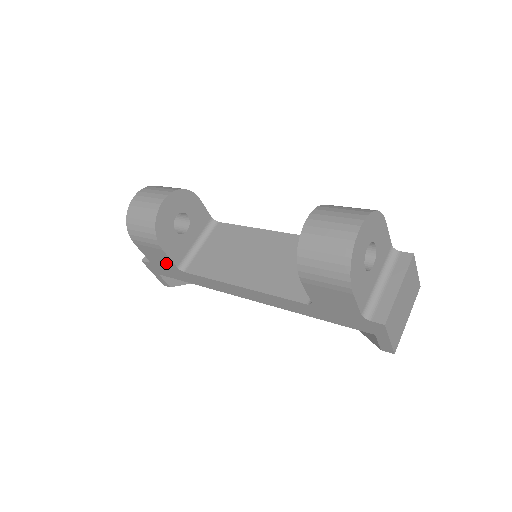
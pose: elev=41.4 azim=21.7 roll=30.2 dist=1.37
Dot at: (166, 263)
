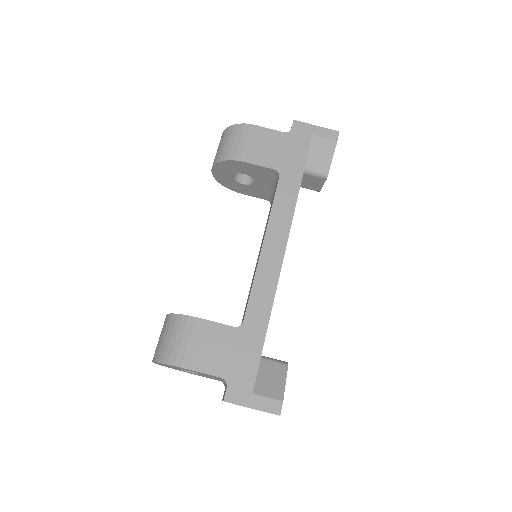
Dot at: (227, 342)
